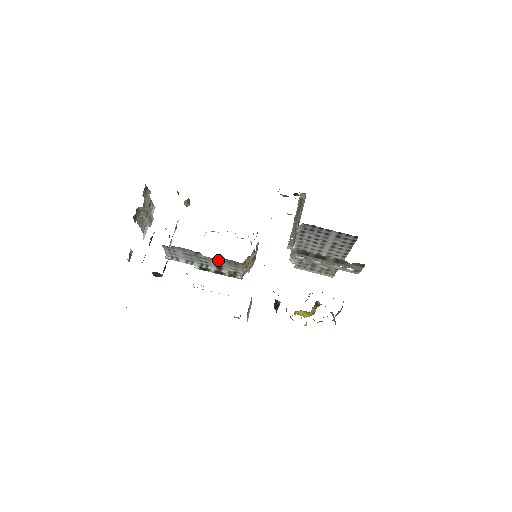
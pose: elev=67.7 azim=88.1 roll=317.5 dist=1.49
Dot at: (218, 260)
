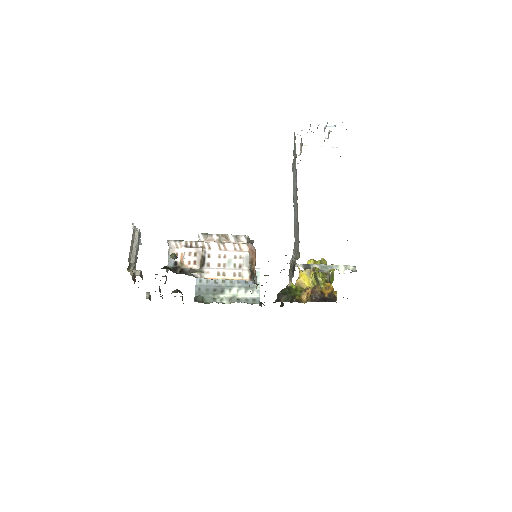
Dot at: occluded
